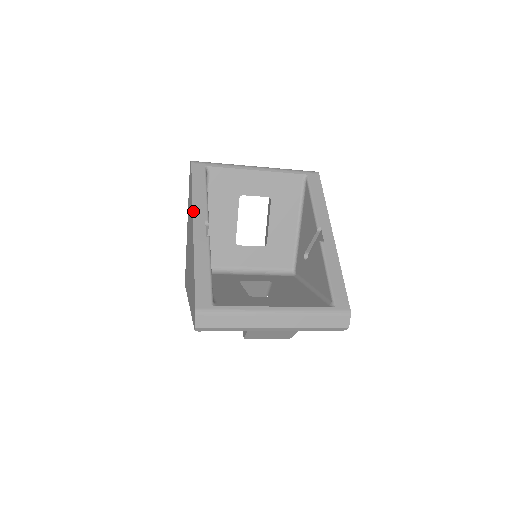
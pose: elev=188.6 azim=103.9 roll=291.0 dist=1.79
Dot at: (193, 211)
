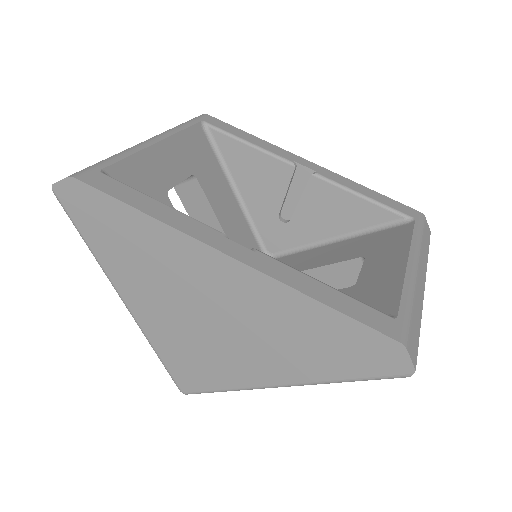
Dot at: (189, 235)
